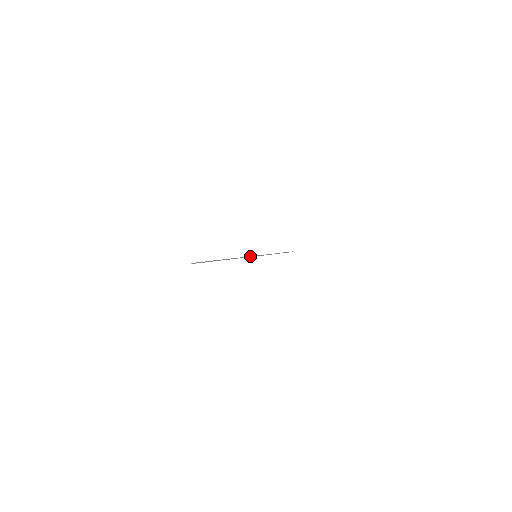
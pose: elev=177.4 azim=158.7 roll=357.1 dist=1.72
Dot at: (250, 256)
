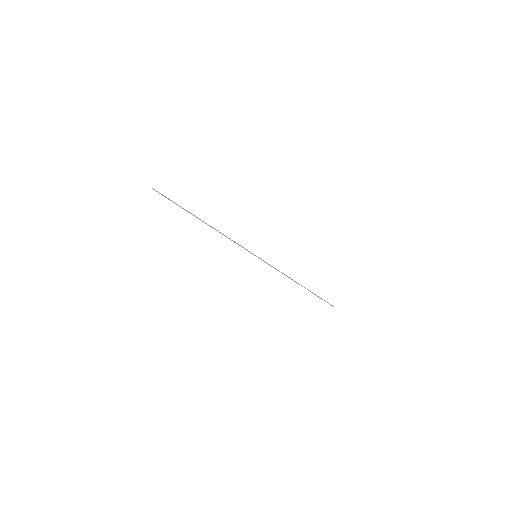
Dot at: (245, 249)
